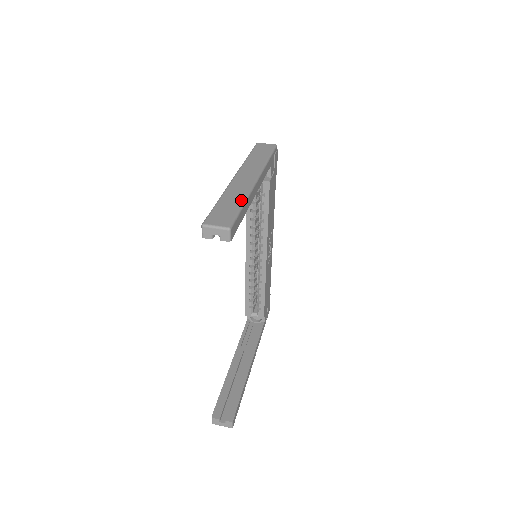
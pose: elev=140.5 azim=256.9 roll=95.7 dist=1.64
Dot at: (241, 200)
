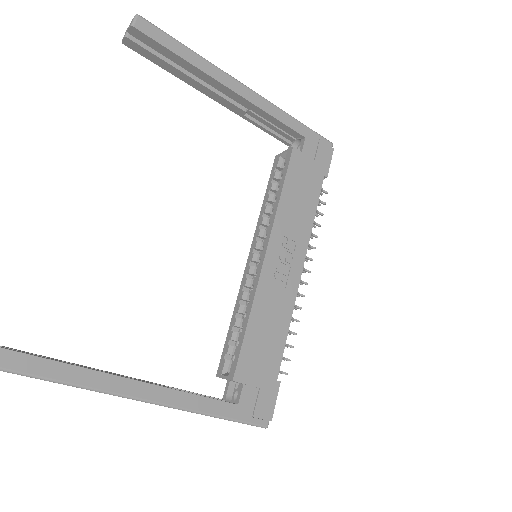
Dot at: (194, 54)
